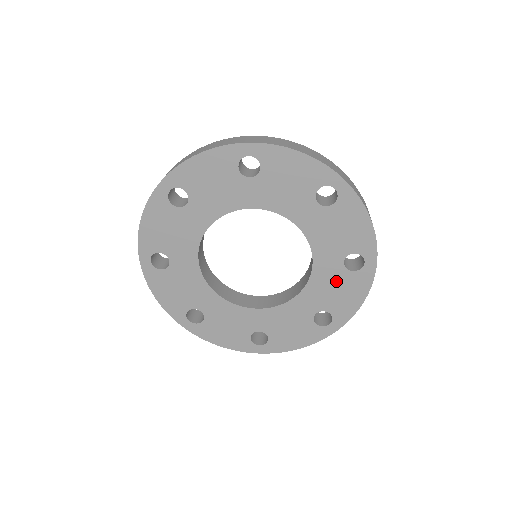
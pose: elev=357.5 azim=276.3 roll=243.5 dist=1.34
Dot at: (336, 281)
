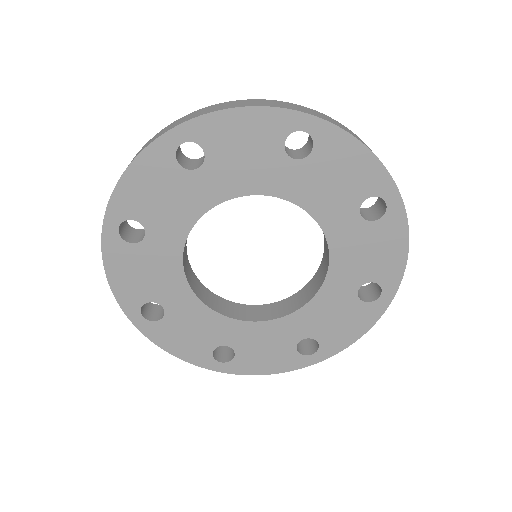
Dot at: (341, 308)
